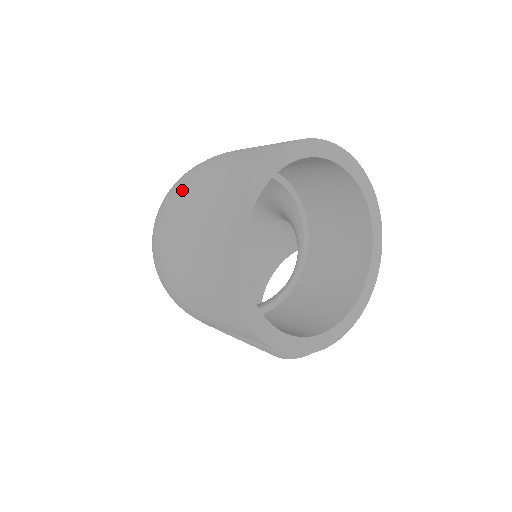
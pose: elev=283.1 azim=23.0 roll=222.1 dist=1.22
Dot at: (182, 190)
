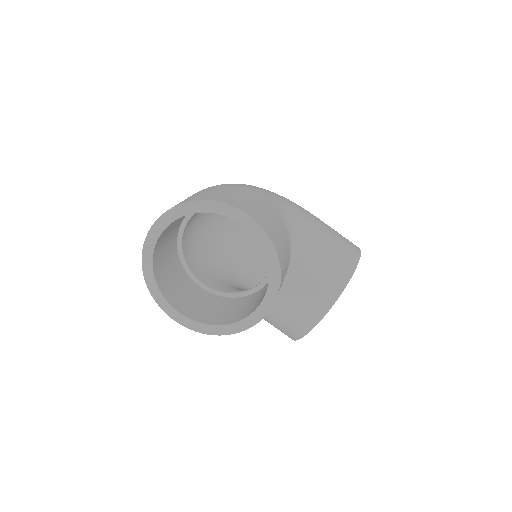
Dot at: occluded
